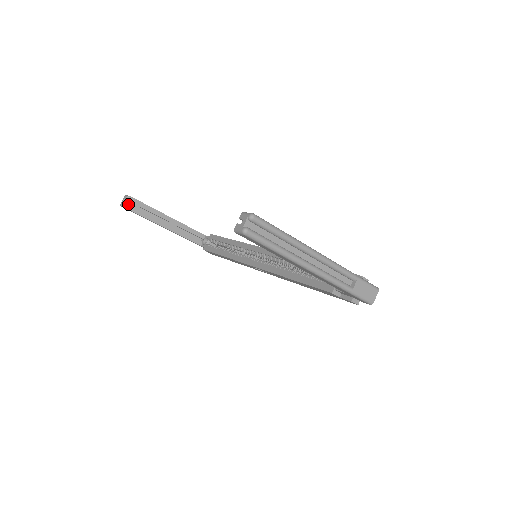
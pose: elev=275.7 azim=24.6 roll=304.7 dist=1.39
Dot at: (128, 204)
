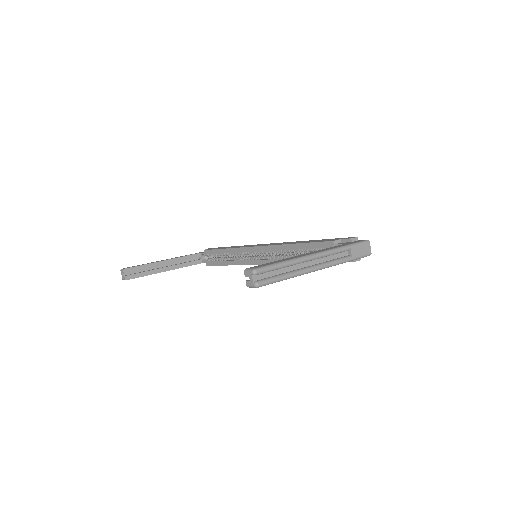
Dot at: (128, 275)
